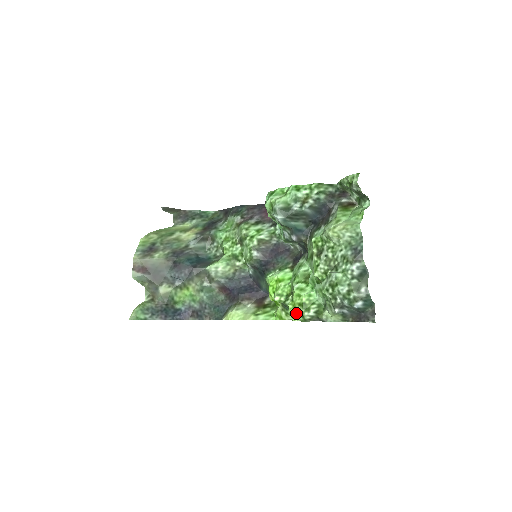
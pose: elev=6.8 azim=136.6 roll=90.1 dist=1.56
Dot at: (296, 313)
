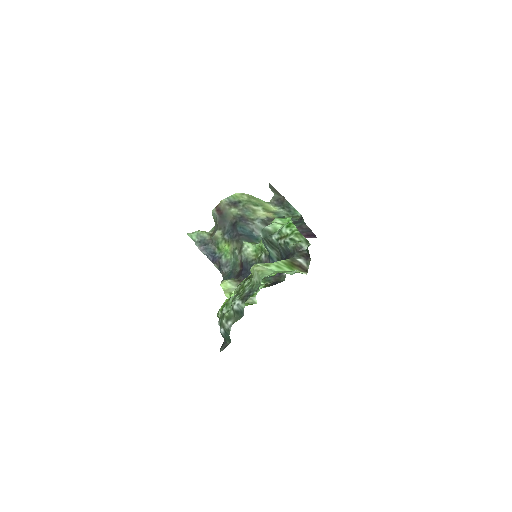
Dot at: occluded
